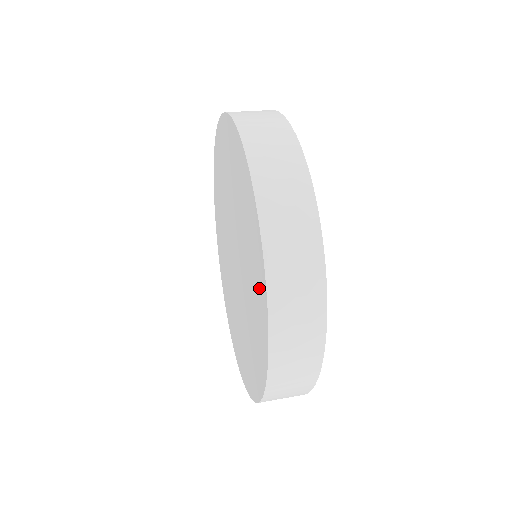
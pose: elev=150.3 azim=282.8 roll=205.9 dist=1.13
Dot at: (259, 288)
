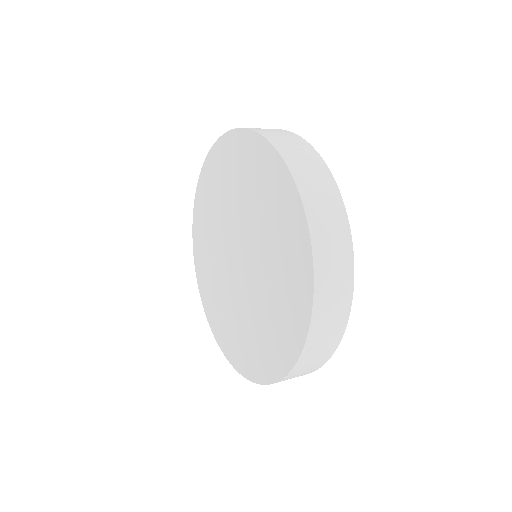
Dot at: (285, 342)
